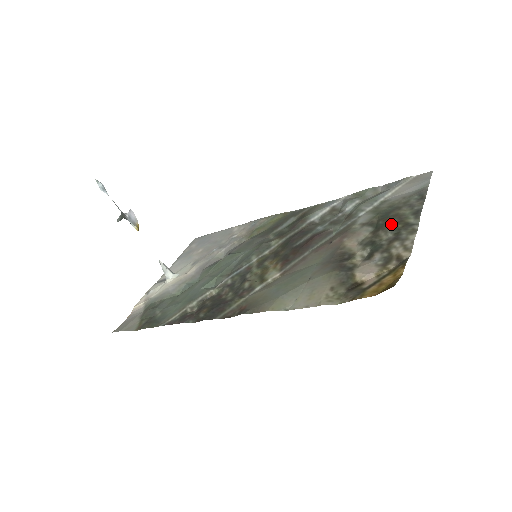
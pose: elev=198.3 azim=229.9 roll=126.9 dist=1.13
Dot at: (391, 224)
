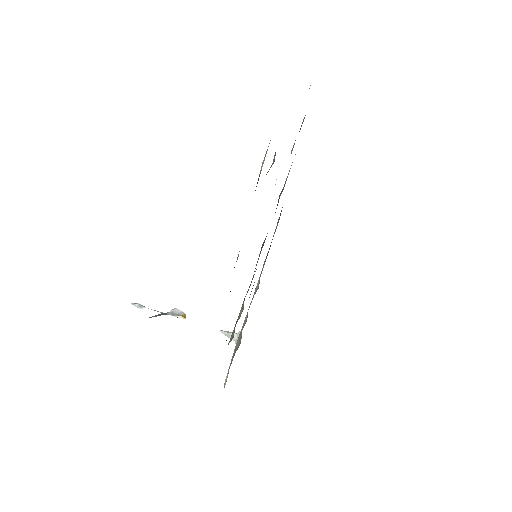
Dot at: occluded
